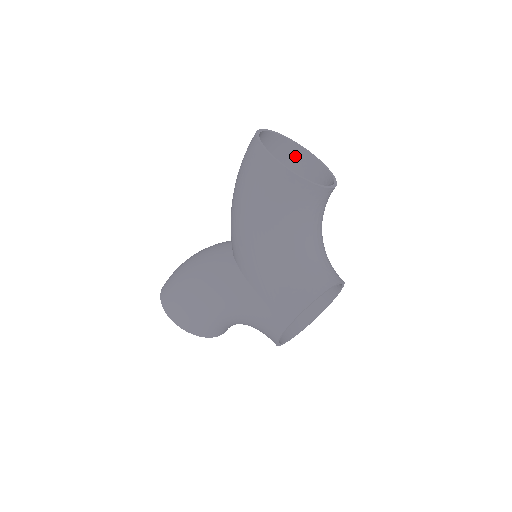
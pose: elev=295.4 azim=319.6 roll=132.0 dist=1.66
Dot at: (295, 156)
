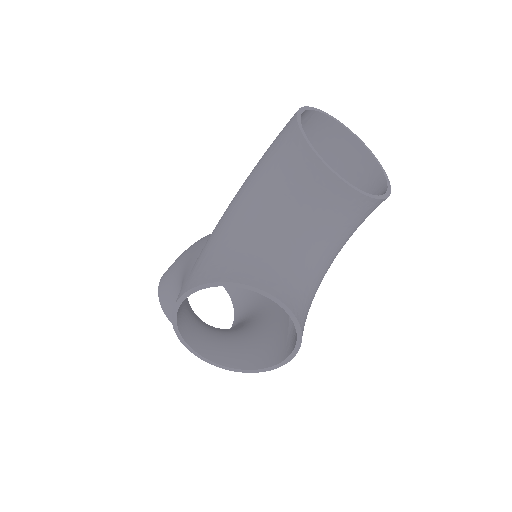
Dot at: (370, 178)
